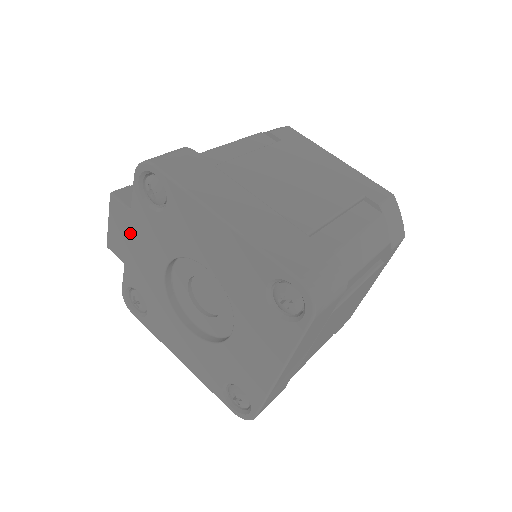
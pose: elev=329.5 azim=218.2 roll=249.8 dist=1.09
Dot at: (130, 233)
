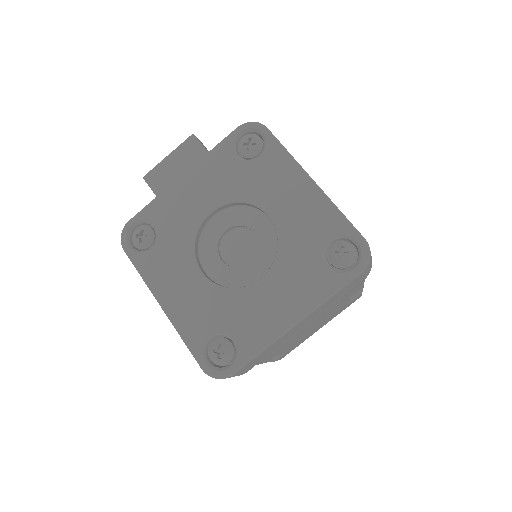
Dot at: (191, 171)
